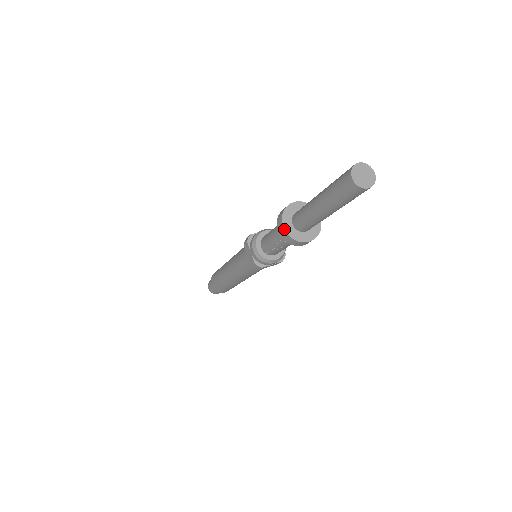
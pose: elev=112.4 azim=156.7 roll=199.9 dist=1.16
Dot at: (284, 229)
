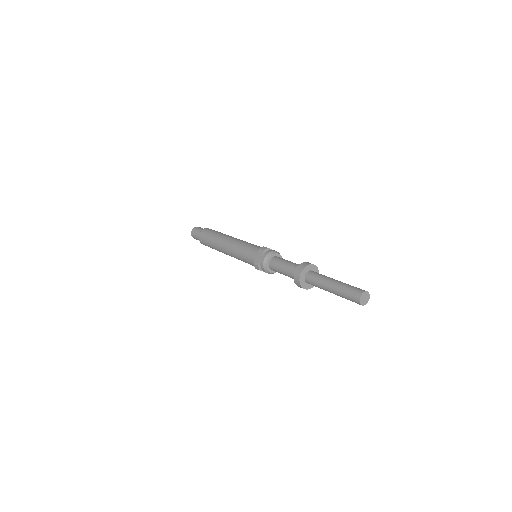
Dot at: occluded
